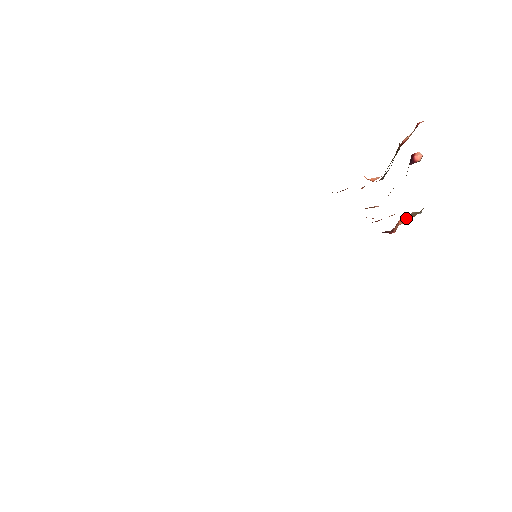
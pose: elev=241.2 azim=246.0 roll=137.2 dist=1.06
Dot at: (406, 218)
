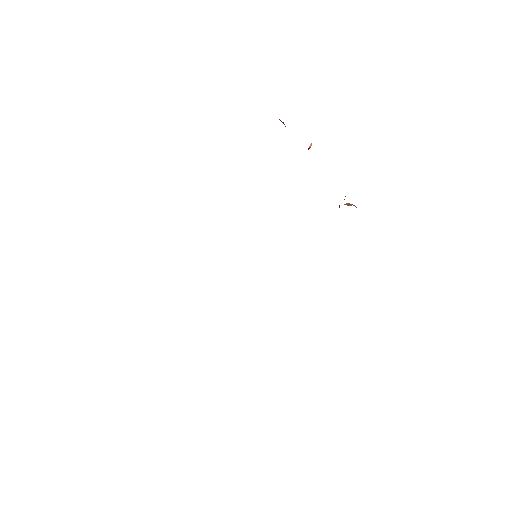
Dot at: occluded
